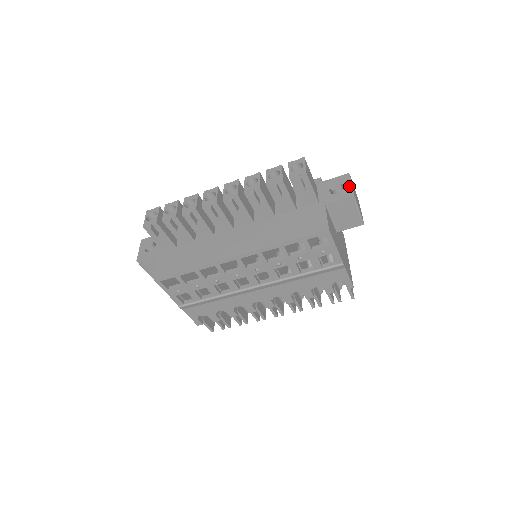
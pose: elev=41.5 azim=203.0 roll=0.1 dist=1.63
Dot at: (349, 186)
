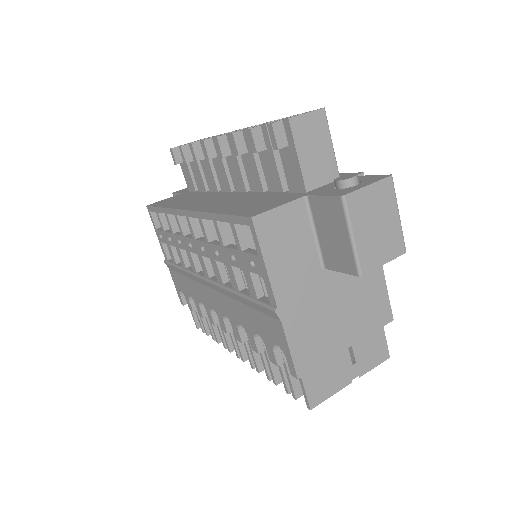
Dot at: (361, 185)
